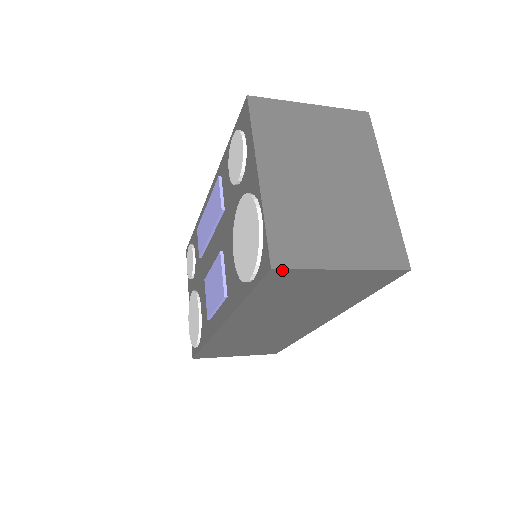
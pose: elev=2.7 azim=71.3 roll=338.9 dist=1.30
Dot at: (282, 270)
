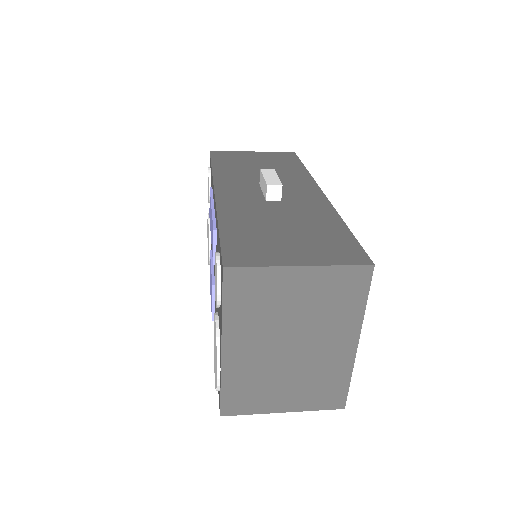
Dot at: (230, 414)
